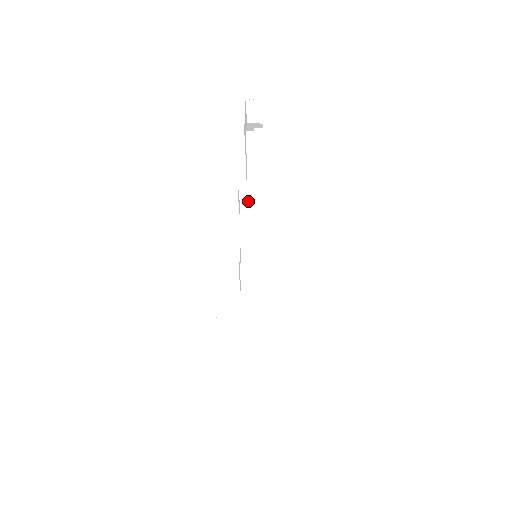
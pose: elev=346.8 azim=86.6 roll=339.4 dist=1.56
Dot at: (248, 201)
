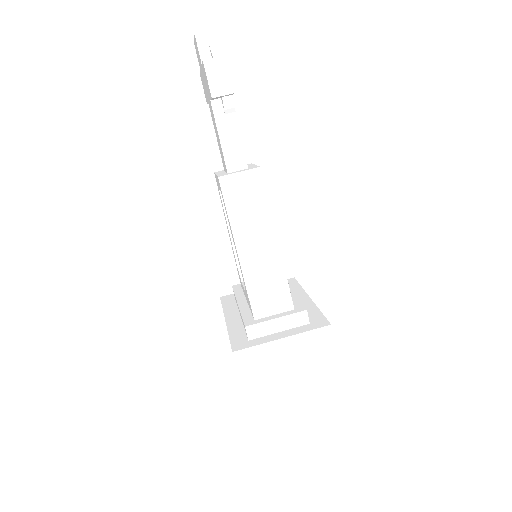
Dot at: (236, 205)
